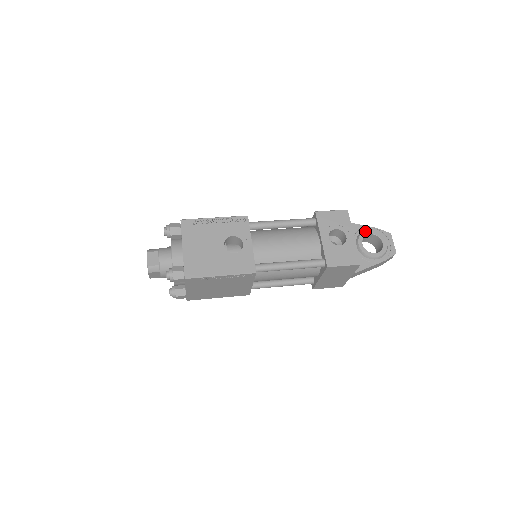
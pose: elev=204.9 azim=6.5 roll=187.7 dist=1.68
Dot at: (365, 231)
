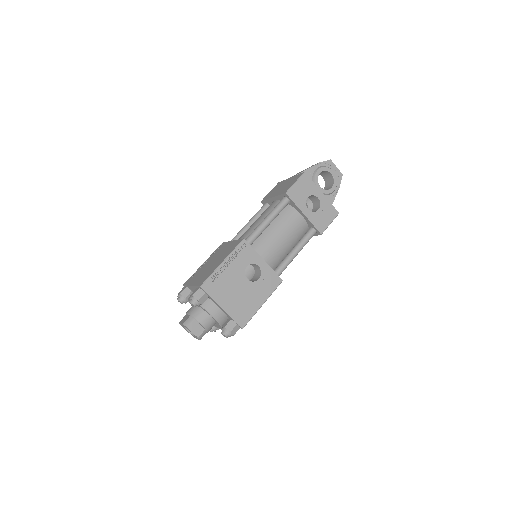
Dot at: (316, 173)
